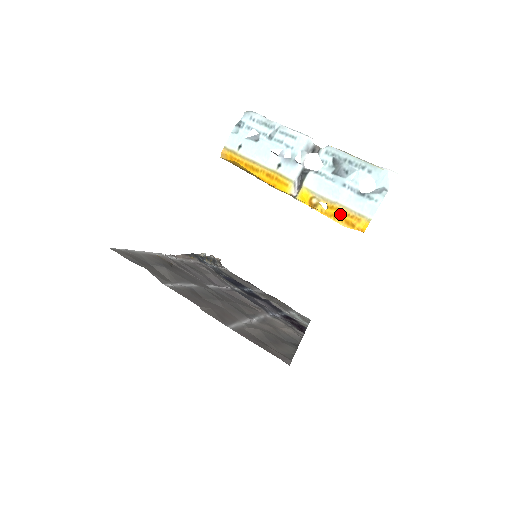
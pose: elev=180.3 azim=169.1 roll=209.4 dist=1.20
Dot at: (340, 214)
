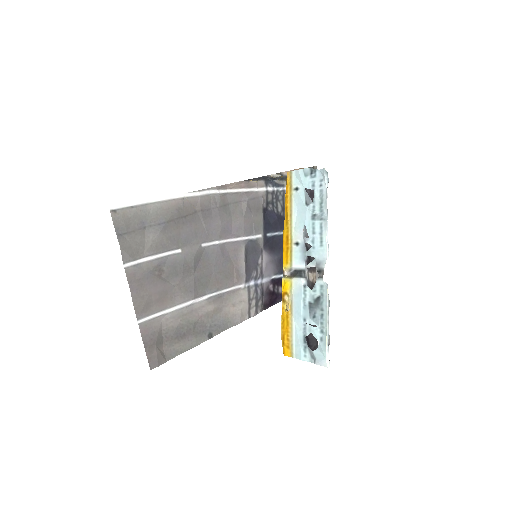
Dot at: (286, 327)
